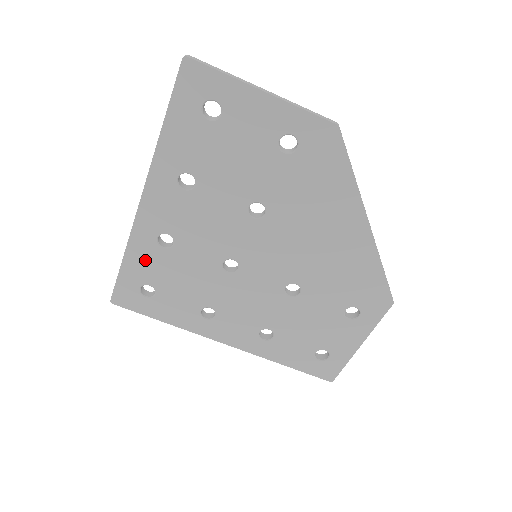
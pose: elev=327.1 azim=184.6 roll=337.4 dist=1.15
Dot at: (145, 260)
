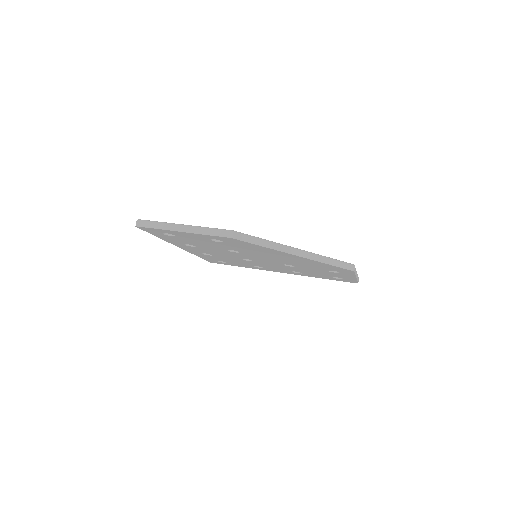
Dot at: (207, 257)
